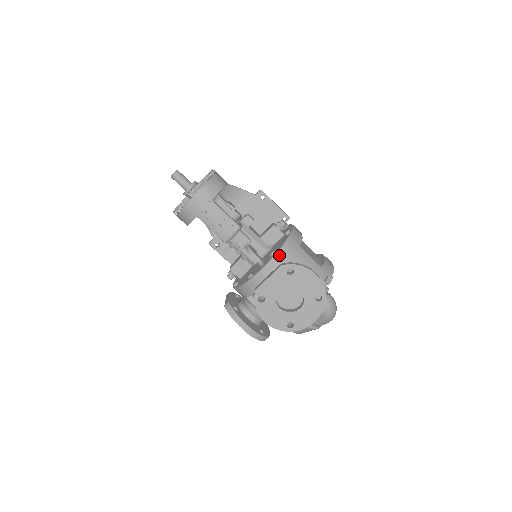
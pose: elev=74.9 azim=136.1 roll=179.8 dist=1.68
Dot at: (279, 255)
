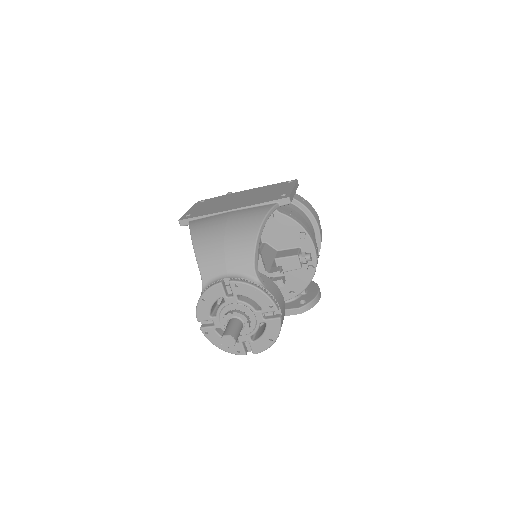
Dot at: (297, 294)
